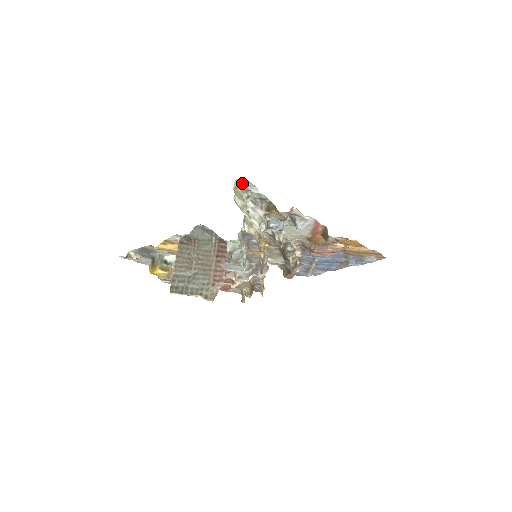
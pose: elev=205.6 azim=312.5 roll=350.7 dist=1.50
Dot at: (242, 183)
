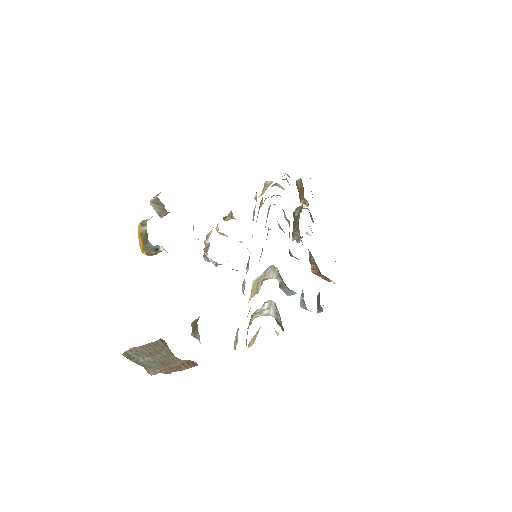
Dot at: occluded
